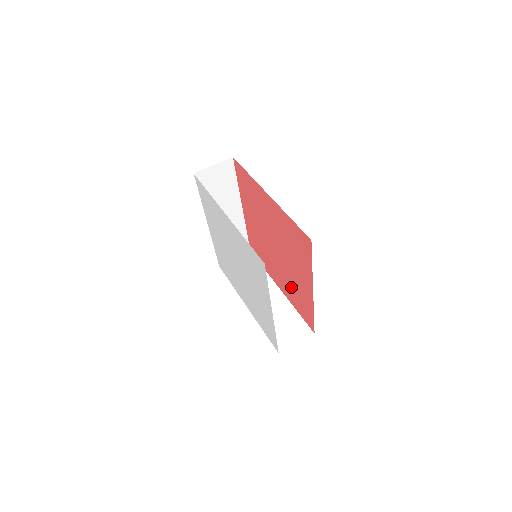
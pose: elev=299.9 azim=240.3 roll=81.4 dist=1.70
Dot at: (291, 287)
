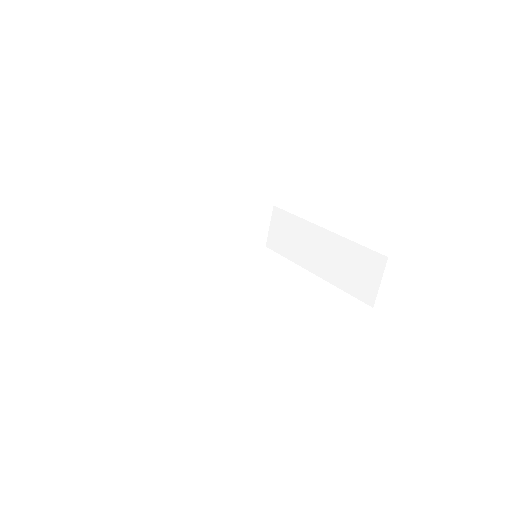
Dot at: occluded
